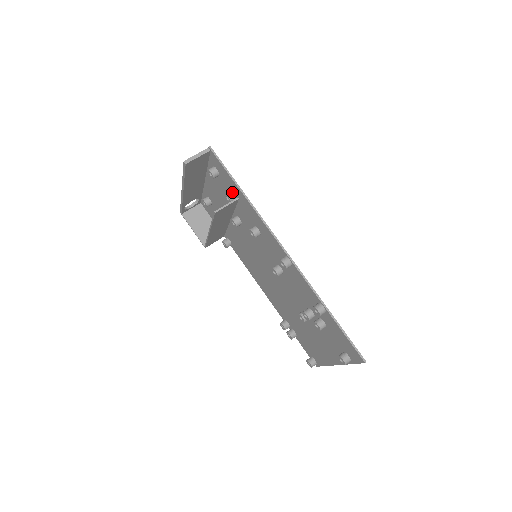
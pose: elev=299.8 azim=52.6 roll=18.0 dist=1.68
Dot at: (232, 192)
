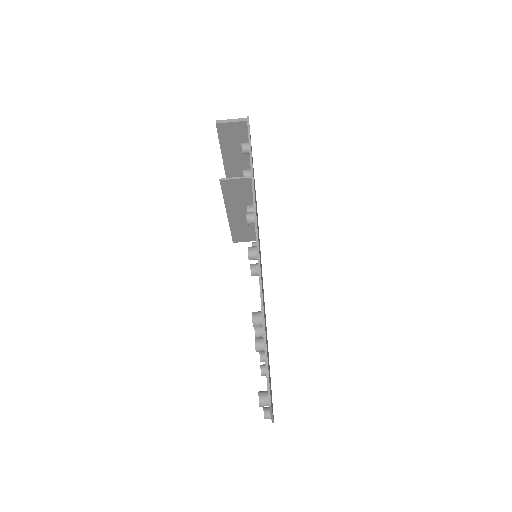
Dot at: (250, 170)
